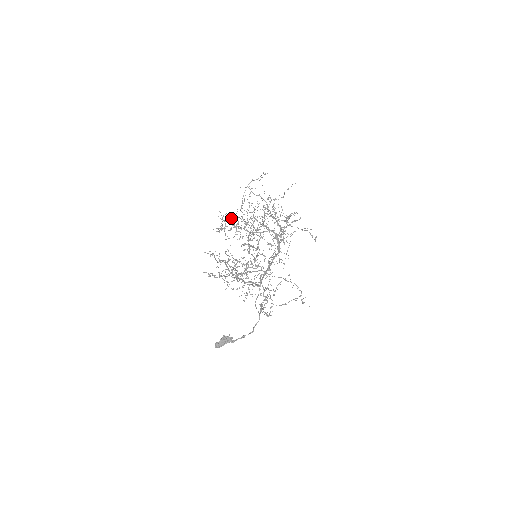
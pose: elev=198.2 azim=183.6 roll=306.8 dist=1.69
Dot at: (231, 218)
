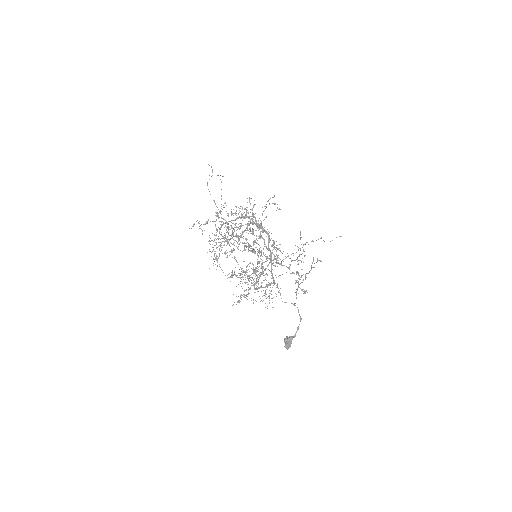
Dot at: (218, 236)
